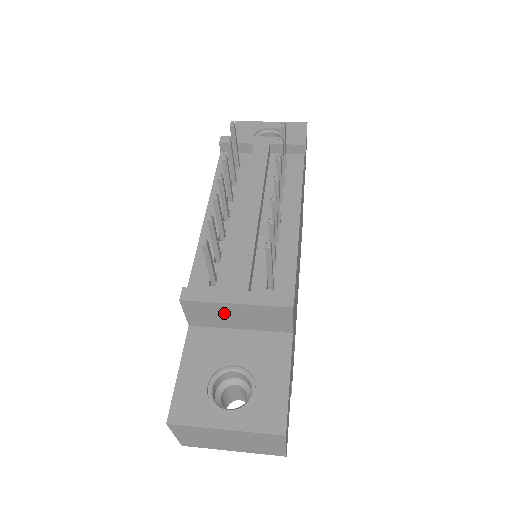
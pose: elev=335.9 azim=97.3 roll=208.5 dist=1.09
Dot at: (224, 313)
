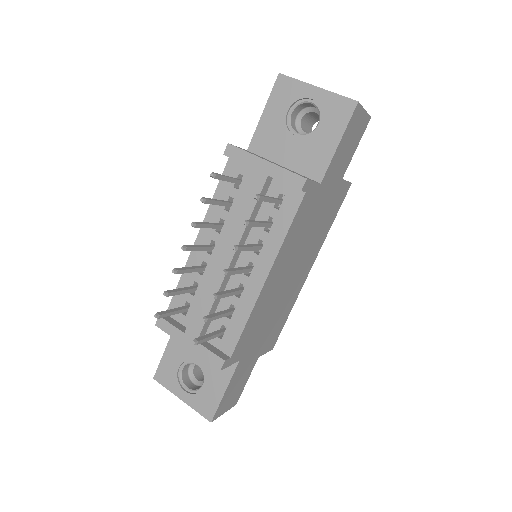
Dot at: occluded
